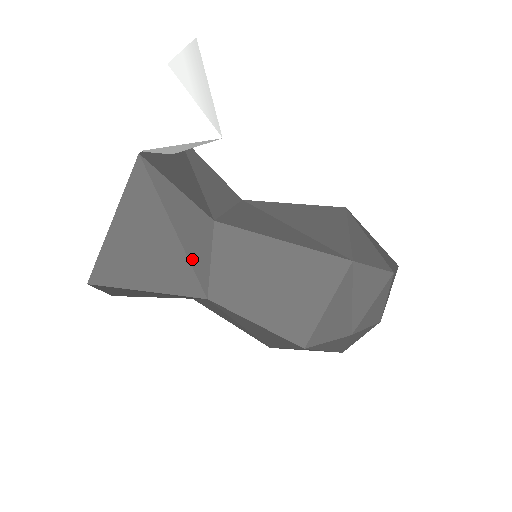
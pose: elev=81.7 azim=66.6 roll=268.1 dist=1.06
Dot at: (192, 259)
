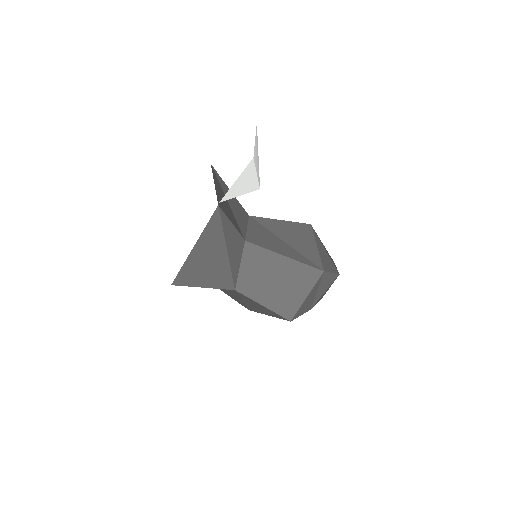
Dot at: (232, 267)
